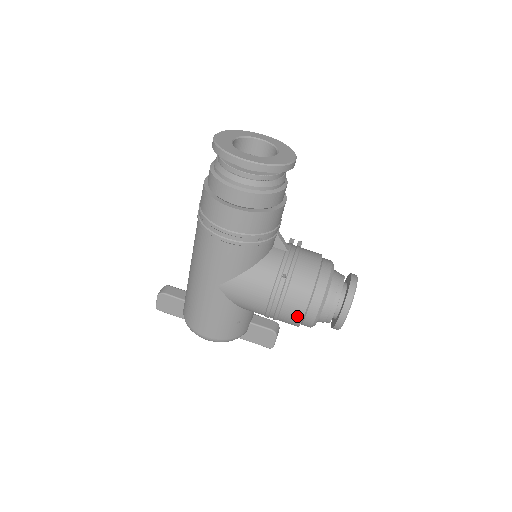
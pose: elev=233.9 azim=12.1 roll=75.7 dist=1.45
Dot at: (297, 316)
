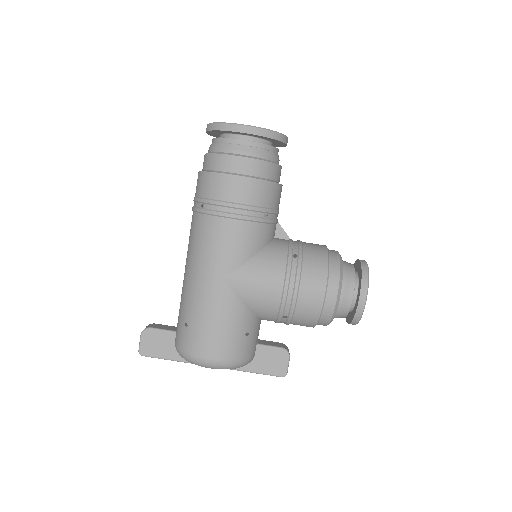
Dot at: (317, 298)
